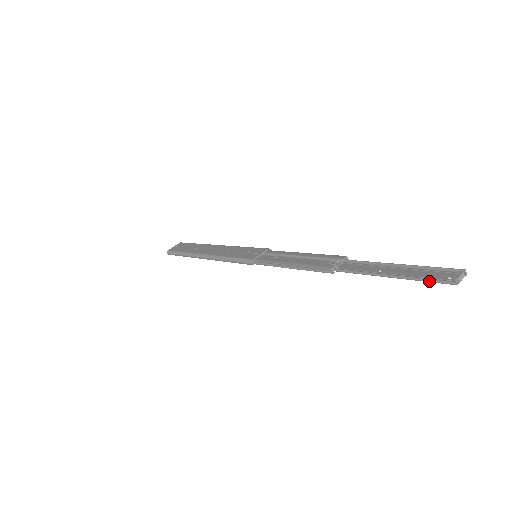
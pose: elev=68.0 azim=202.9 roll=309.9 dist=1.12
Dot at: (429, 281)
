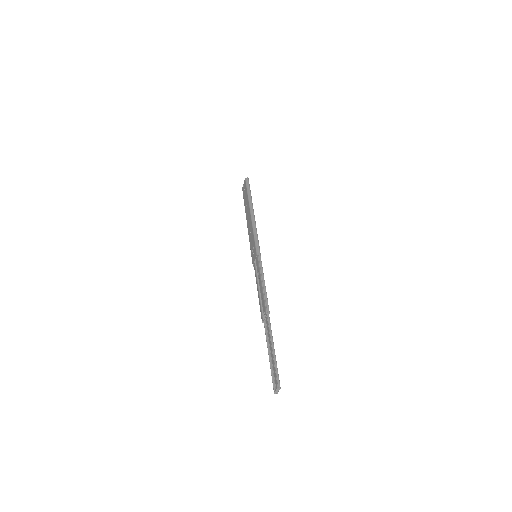
Dot at: (274, 379)
